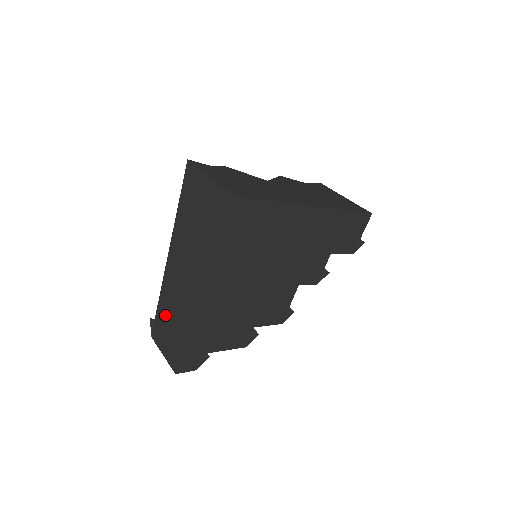
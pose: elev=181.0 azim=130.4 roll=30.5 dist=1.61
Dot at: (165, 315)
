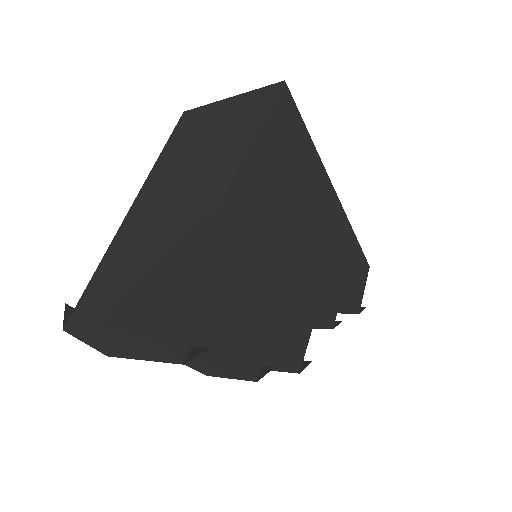
Dot at: (120, 266)
